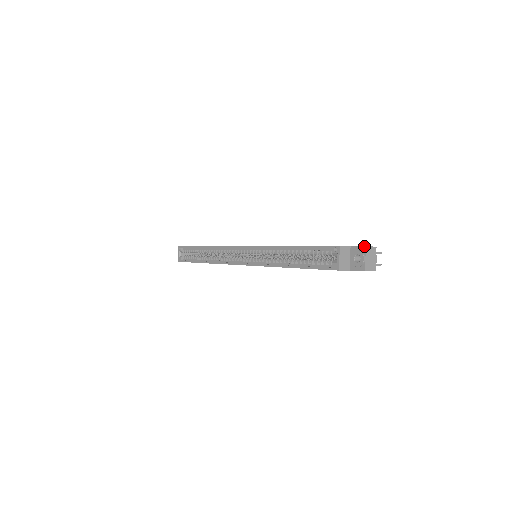
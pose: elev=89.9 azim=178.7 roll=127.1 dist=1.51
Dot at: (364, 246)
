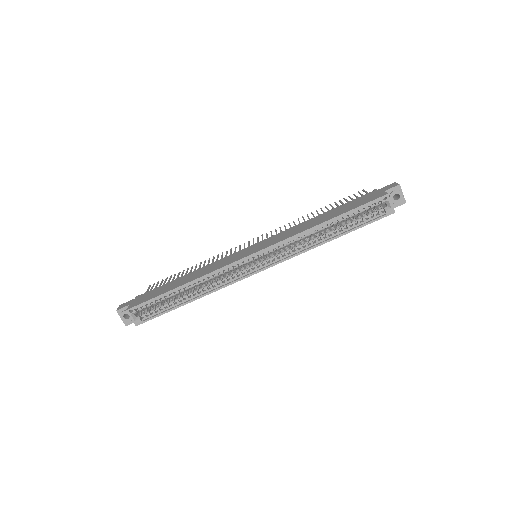
Dot at: (398, 185)
